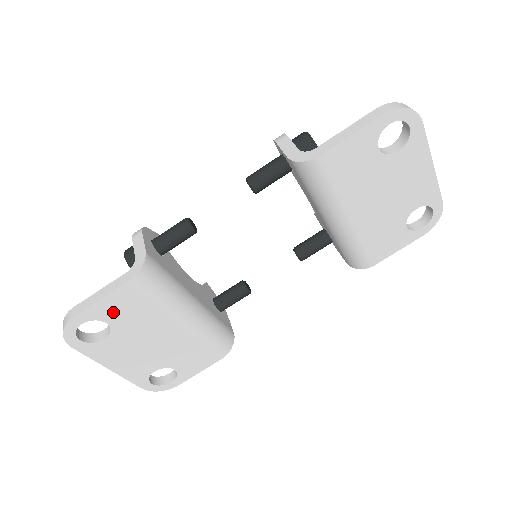
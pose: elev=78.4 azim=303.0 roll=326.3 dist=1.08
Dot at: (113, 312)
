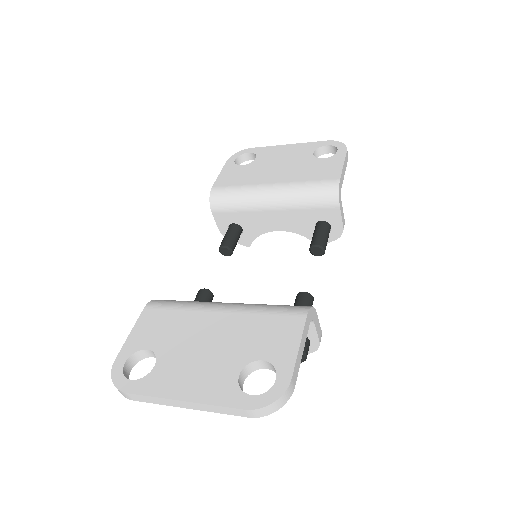
Dot at: (147, 337)
